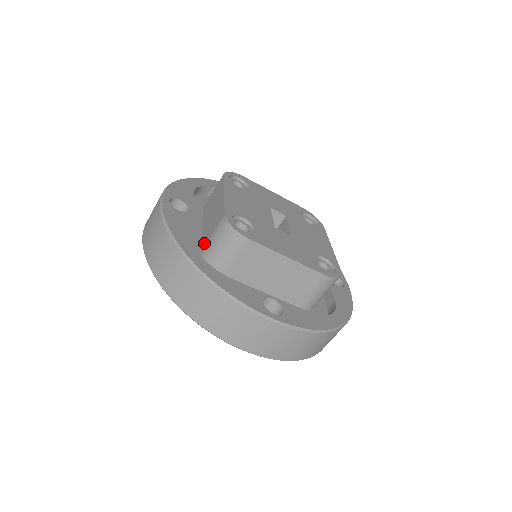
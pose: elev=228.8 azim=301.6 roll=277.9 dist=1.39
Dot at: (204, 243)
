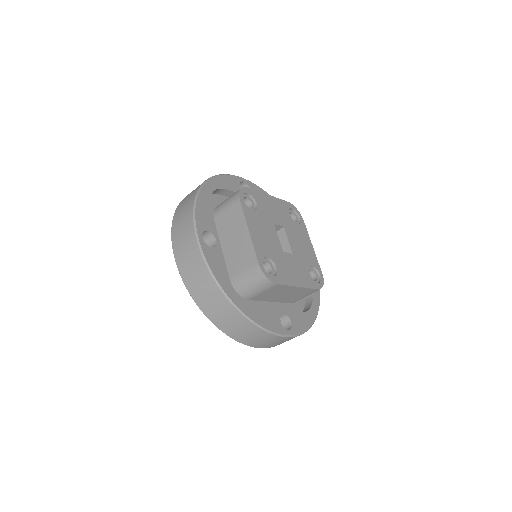
Dot at: (233, 274)
